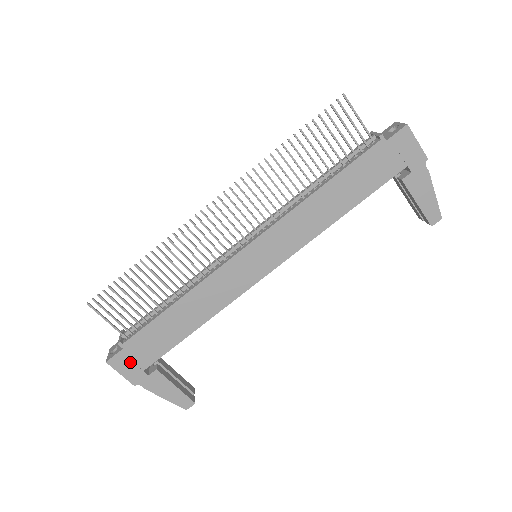
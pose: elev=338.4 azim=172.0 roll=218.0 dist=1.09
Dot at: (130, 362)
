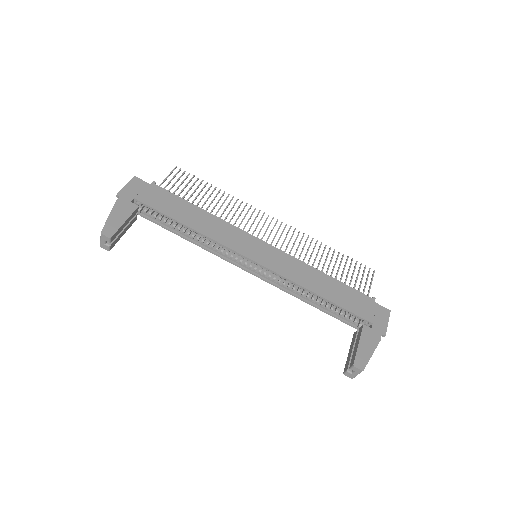
Dot at: (140, 190)
